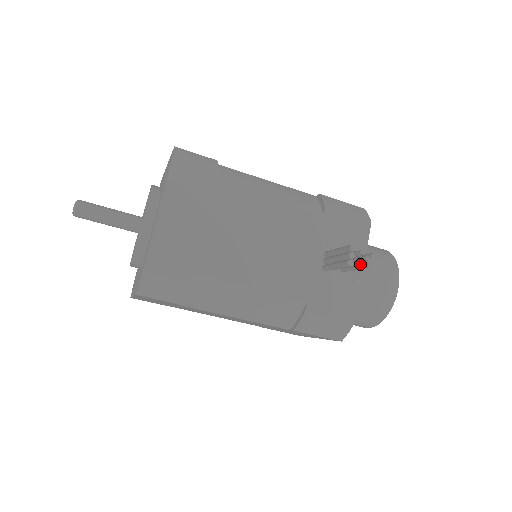
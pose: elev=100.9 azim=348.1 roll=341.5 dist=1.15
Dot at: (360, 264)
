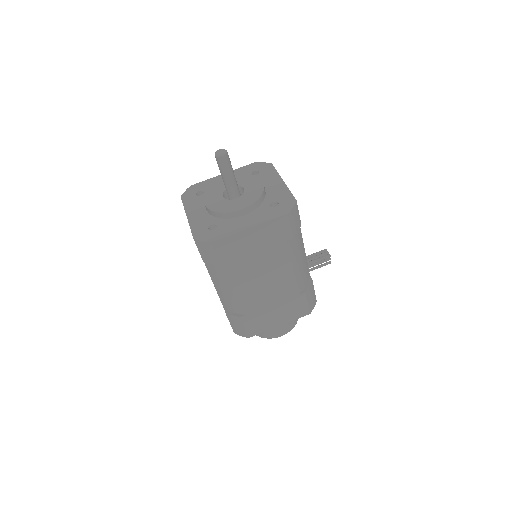
Dot at: (330, 259)
